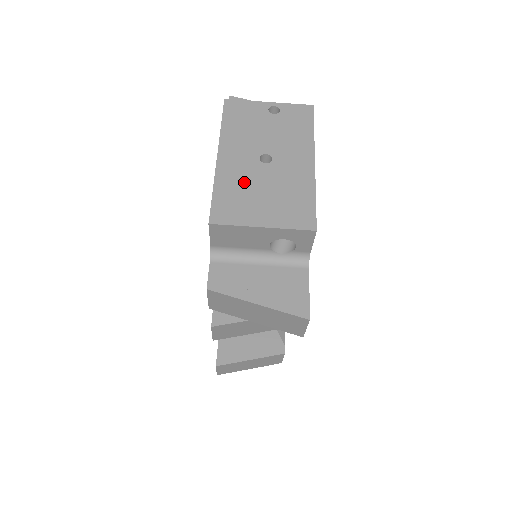
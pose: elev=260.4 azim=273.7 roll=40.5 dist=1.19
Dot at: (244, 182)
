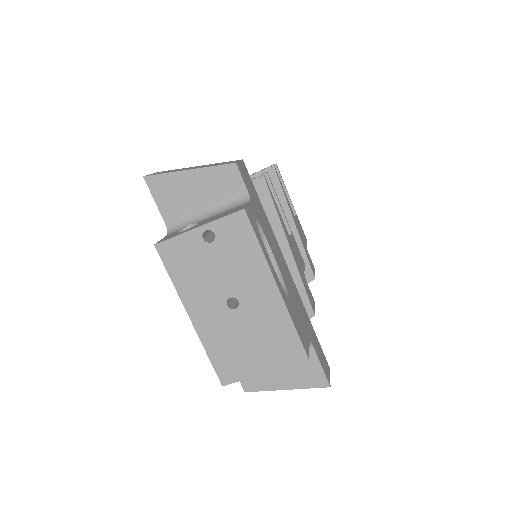
Dot at: (227, 337)
